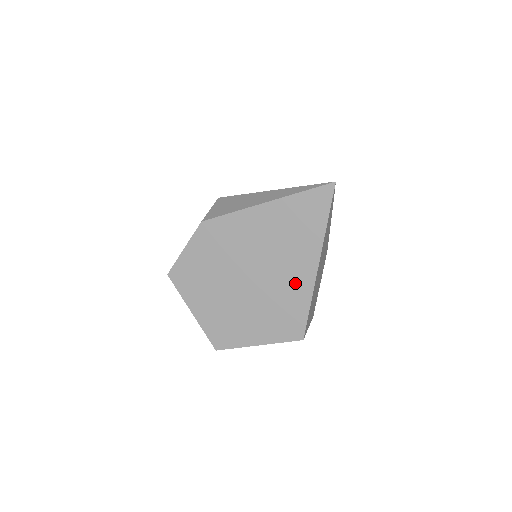
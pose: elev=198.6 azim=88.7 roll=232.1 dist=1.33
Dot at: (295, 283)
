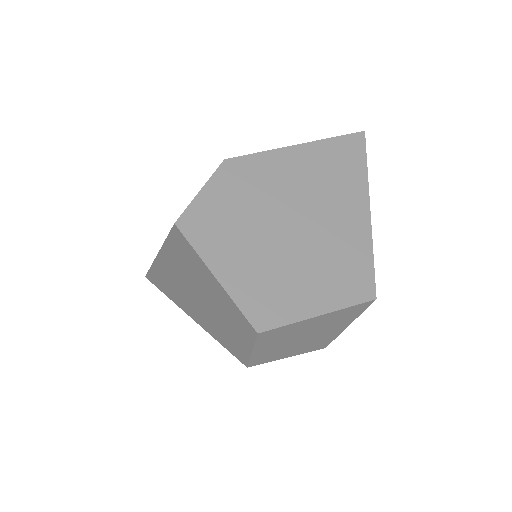
Dot at: (350, 227)
